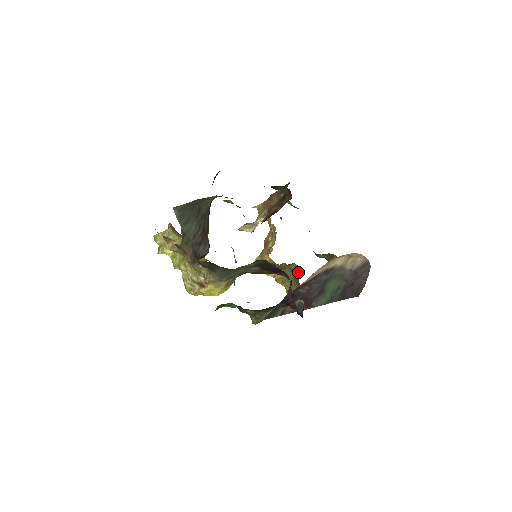
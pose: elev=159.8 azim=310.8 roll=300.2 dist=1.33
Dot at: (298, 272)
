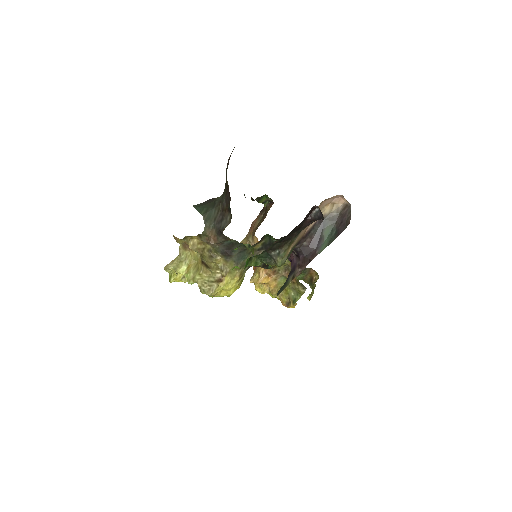
Dot at: occluded
